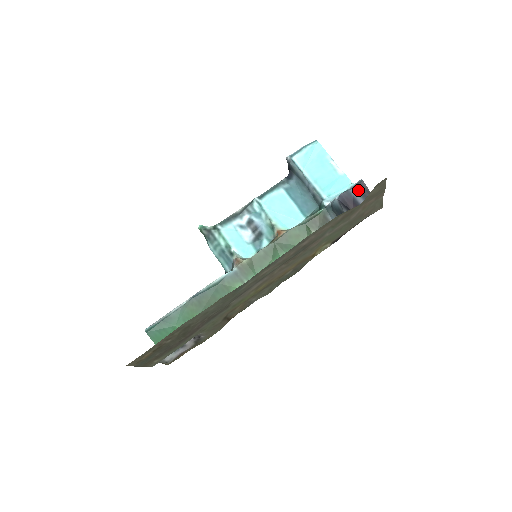
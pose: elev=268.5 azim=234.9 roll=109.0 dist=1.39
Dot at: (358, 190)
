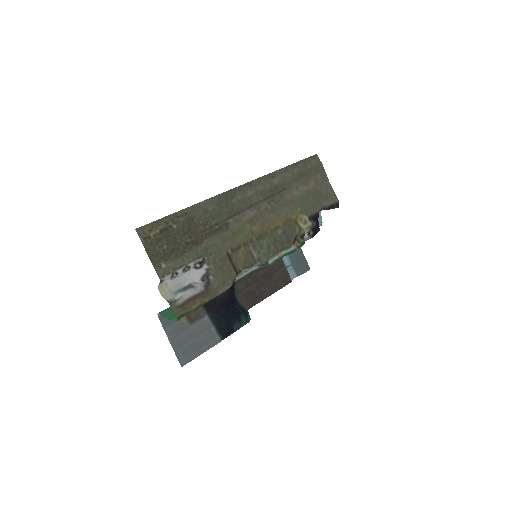
Dot at: occluded
